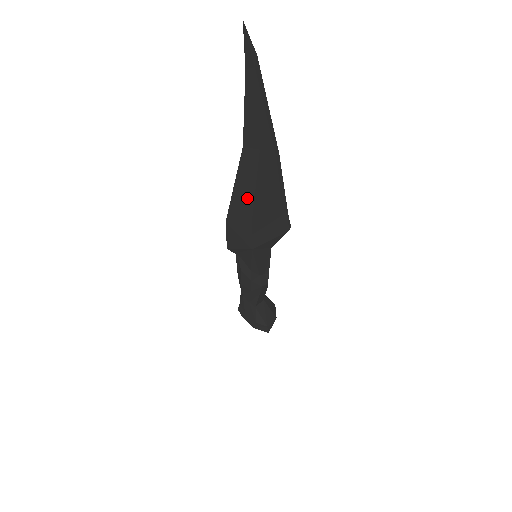
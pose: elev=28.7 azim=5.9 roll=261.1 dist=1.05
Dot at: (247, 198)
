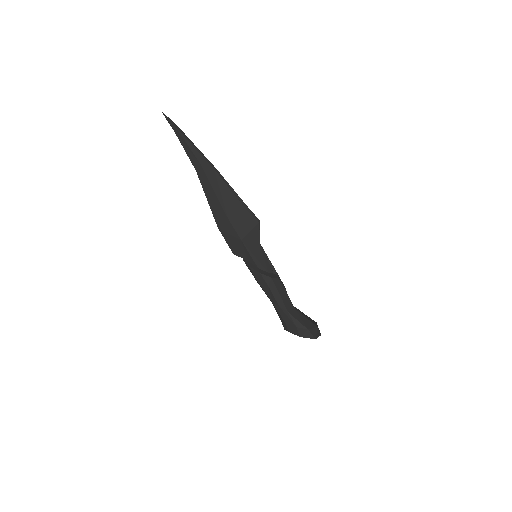
Dot at: (215, 201)
